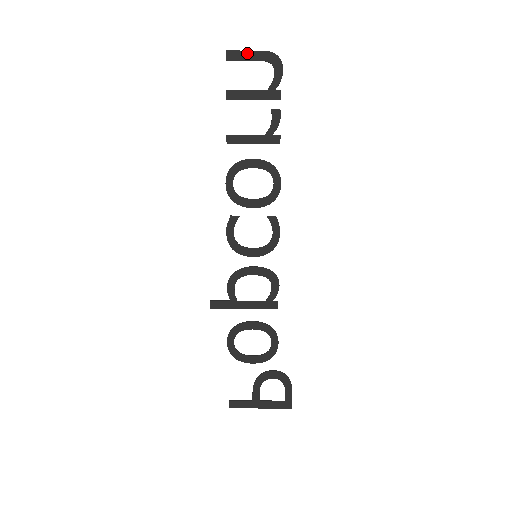
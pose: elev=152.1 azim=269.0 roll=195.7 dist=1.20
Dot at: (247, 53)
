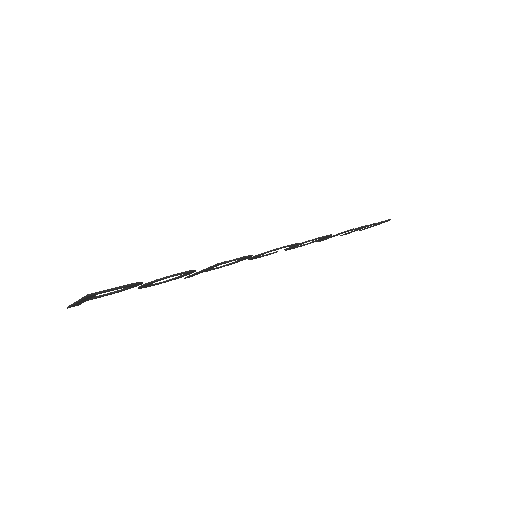
Dot at: occluded
